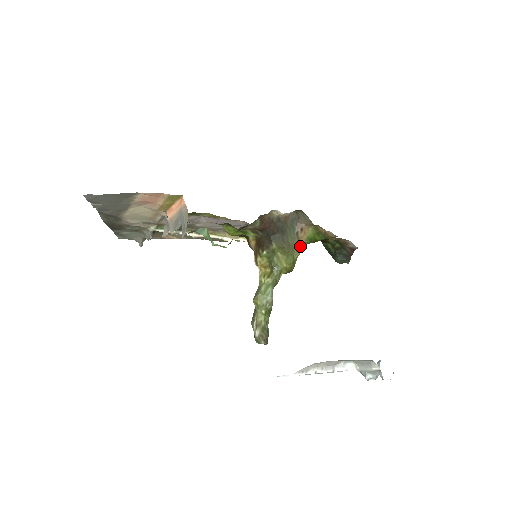
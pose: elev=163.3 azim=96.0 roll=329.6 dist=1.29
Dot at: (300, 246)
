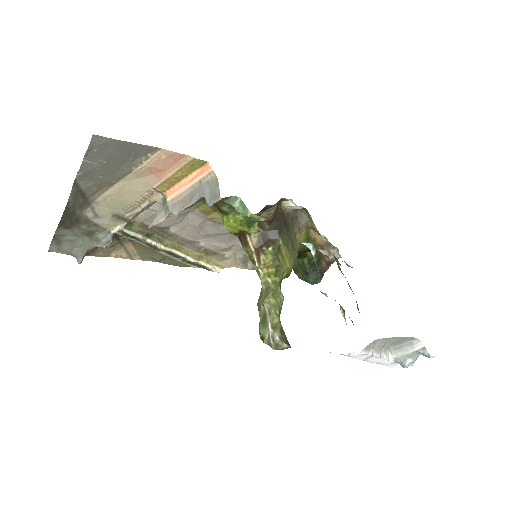
Dot at: occluded
